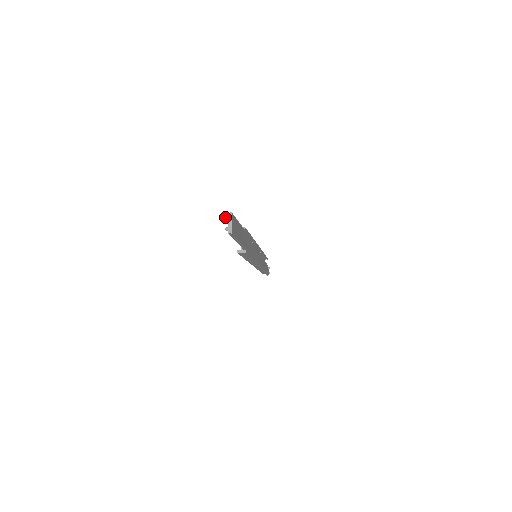
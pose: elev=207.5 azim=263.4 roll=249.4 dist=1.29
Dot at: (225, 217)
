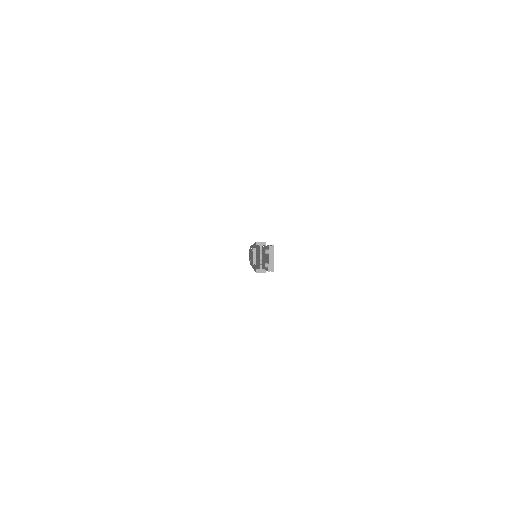
Dot at: (265, 250)
